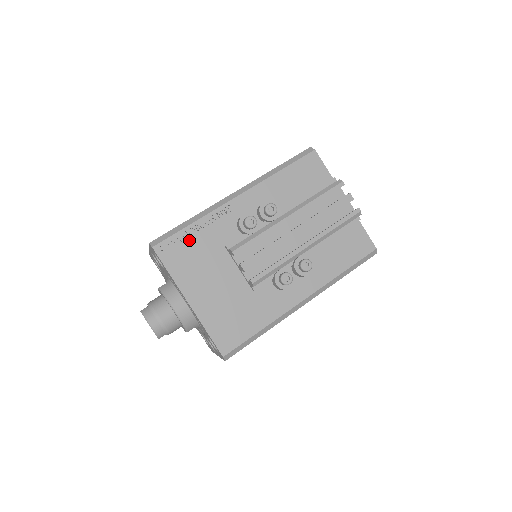
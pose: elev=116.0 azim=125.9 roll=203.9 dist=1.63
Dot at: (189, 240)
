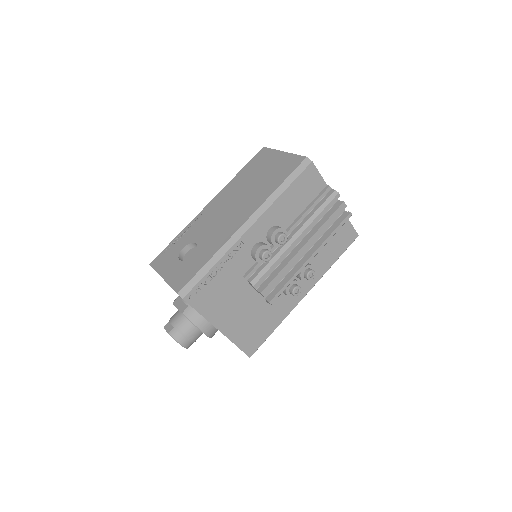
Dot at: (213, 282)
